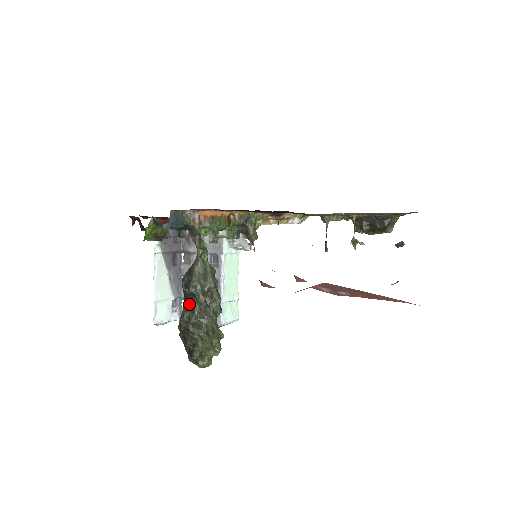
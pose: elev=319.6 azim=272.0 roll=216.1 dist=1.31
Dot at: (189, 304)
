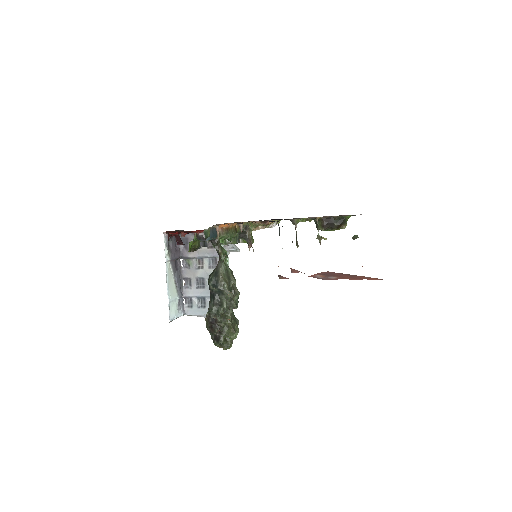
Dot at: (217, 300)
